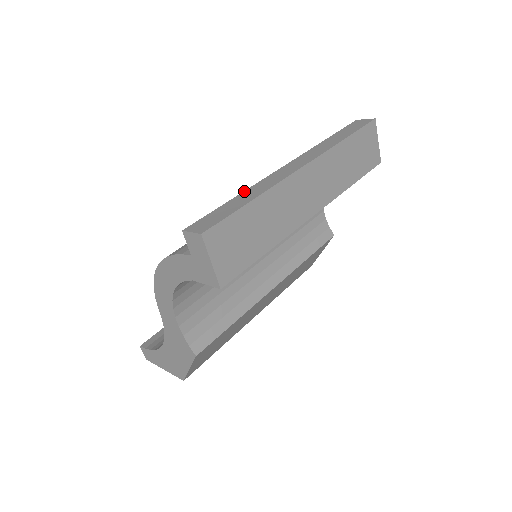
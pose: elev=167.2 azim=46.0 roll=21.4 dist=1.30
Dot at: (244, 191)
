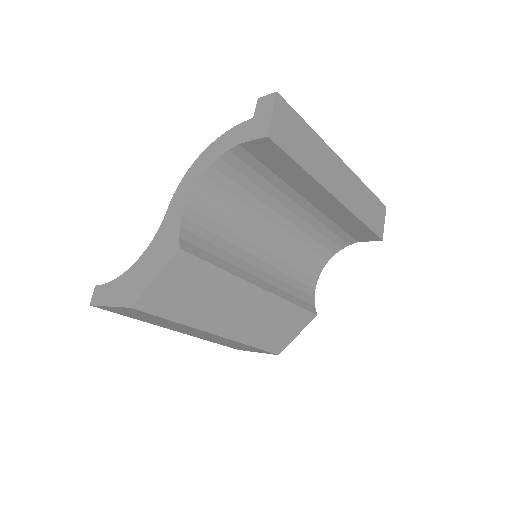
Dot at: occluded
